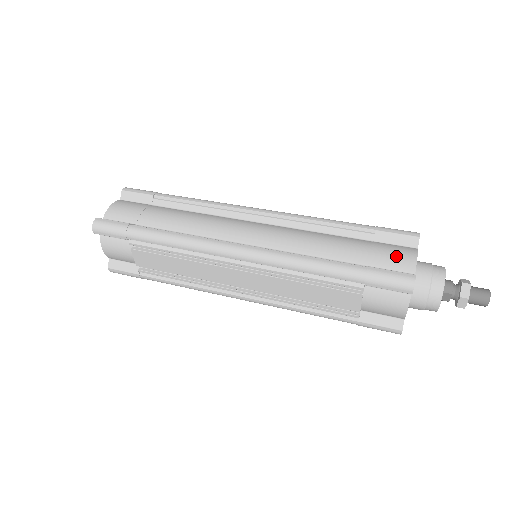
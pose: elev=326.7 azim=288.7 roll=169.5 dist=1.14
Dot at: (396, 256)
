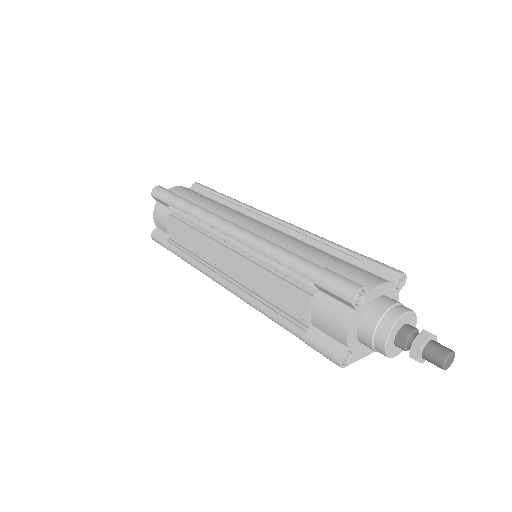
Dot at: (362, 275)
